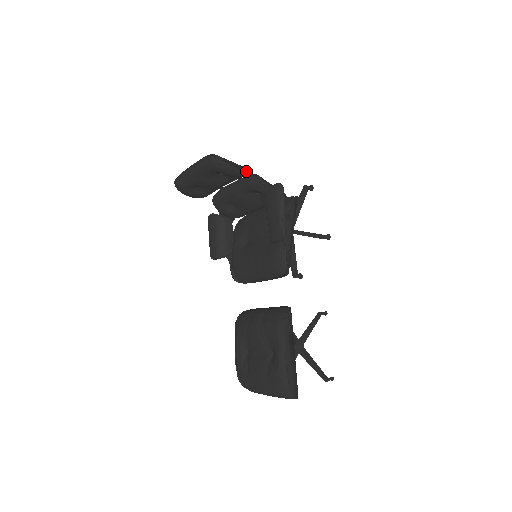
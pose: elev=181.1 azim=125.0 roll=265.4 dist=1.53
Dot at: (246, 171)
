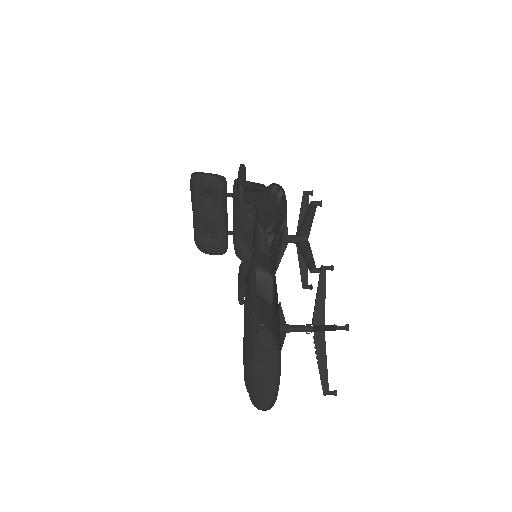
Dot at: (225, 183)
